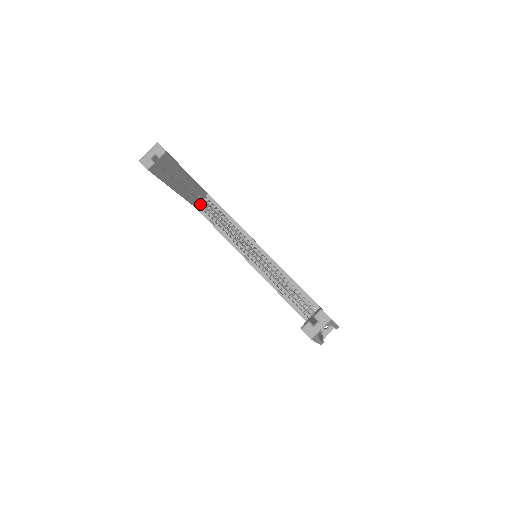
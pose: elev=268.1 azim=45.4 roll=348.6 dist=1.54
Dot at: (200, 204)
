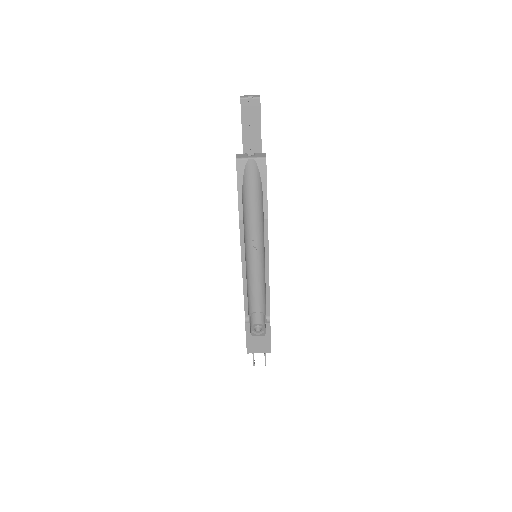
Dot at: occluded
